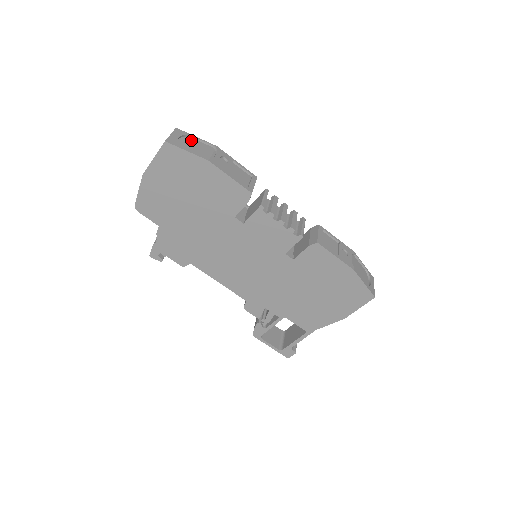
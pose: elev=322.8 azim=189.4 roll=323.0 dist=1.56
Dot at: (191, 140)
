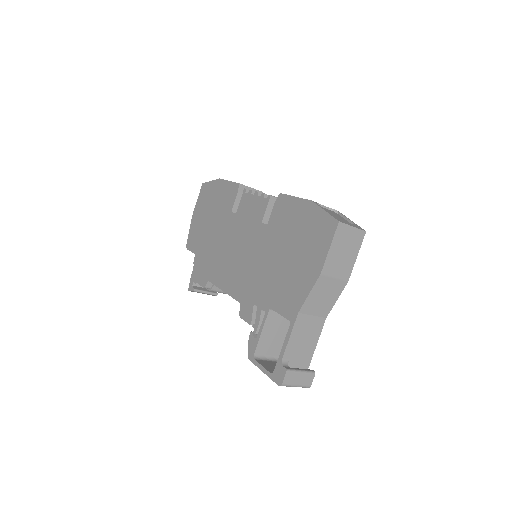
Dot at: occluded
